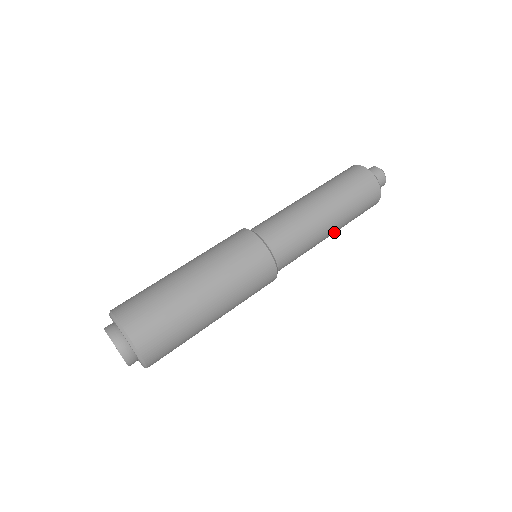
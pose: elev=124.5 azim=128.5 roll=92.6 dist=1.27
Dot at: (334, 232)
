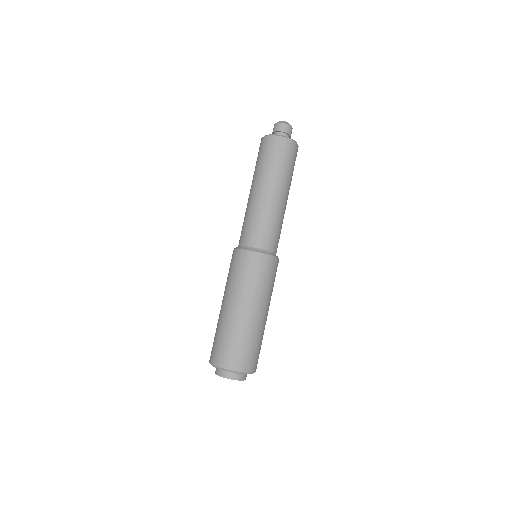
Dot at: occluded
